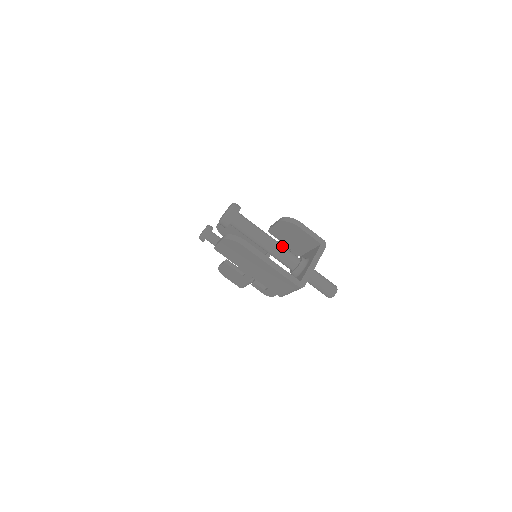
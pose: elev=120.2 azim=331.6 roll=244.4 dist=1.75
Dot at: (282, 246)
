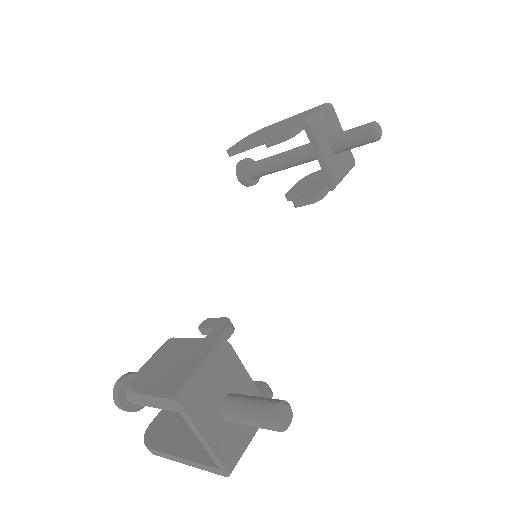
Dot at: occluded
